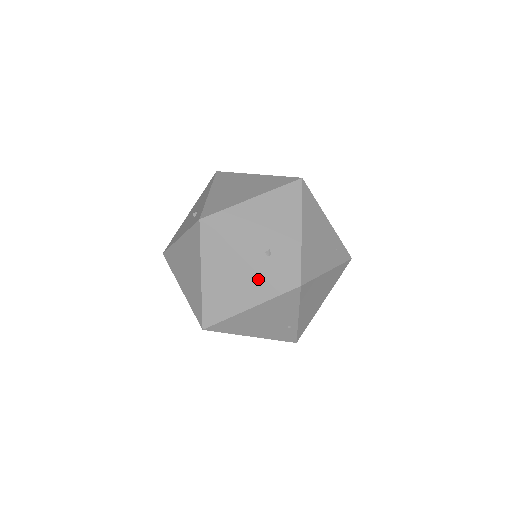
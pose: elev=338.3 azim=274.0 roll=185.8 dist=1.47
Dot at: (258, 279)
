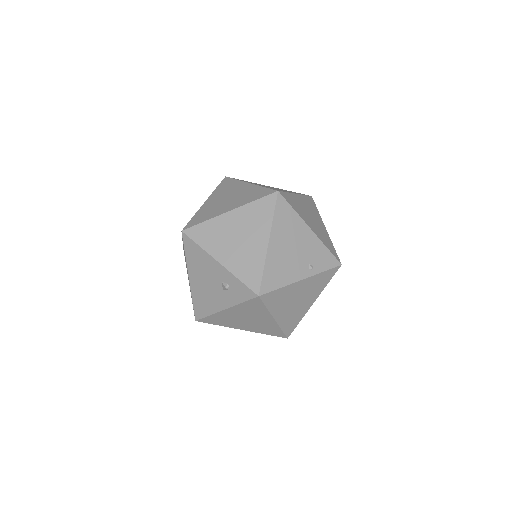
Dot at: (314, 286)
